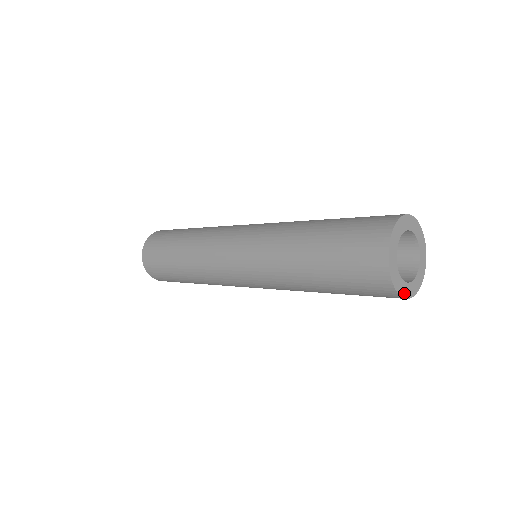
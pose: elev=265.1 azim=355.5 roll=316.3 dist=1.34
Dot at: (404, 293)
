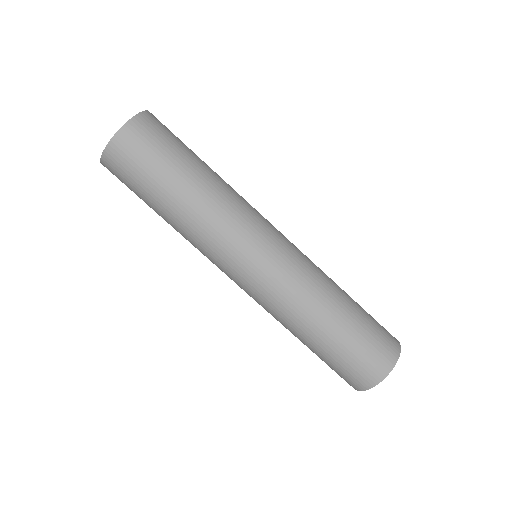
Dot at: occluded
